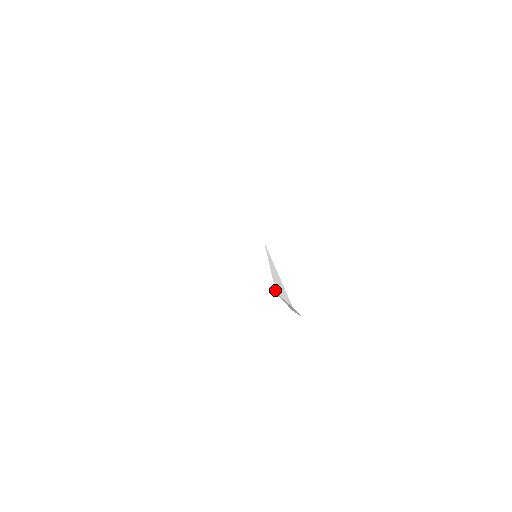
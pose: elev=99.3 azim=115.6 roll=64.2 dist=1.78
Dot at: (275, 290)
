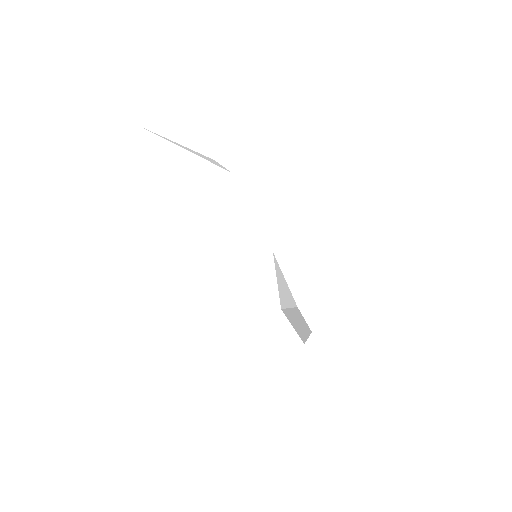
Dot at: occluded
